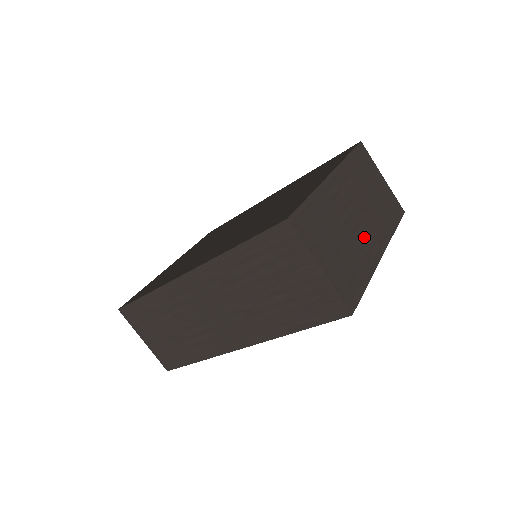
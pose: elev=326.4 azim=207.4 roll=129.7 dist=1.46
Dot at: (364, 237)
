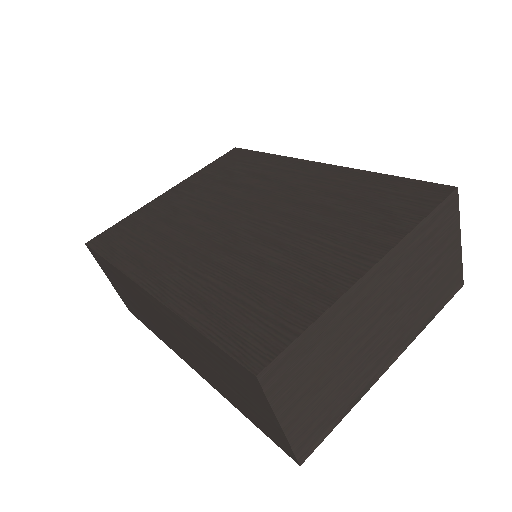
Dot at: (375, 351)
